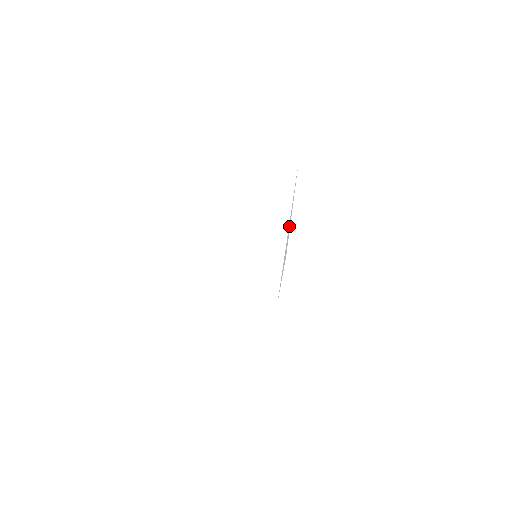
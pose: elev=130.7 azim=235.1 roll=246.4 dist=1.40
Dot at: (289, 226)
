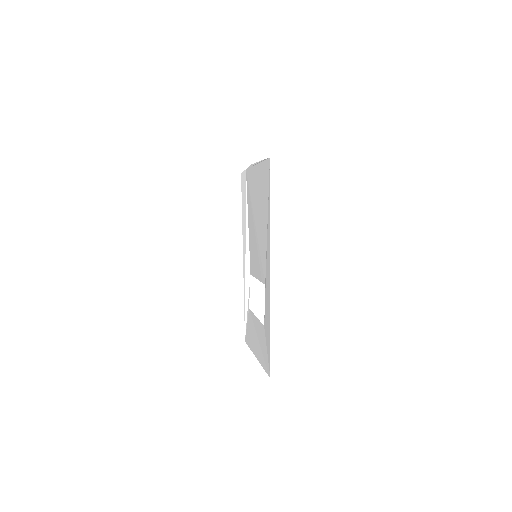
Dot at: (247, 240)
